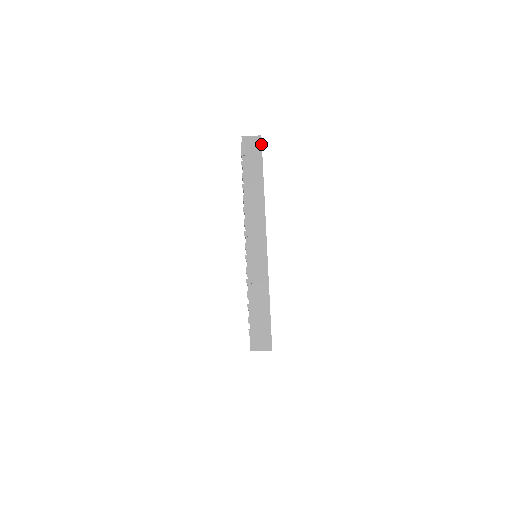
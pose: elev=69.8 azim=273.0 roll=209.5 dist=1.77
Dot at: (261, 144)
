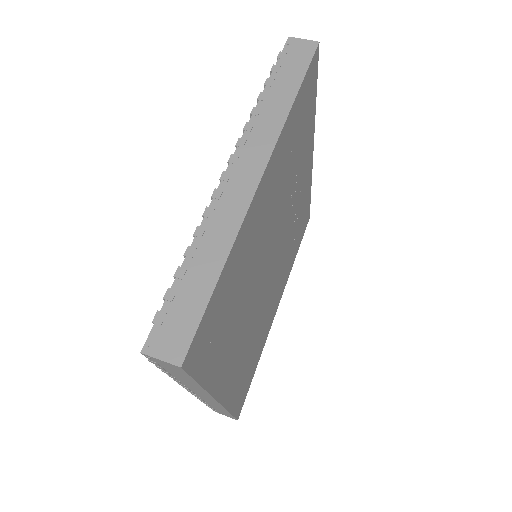
Dot at: (314, 51)
